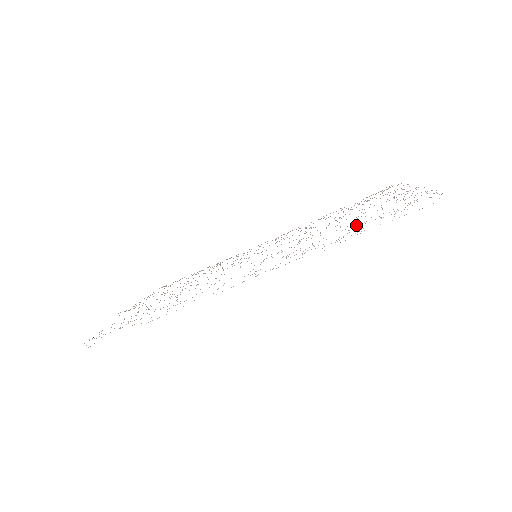
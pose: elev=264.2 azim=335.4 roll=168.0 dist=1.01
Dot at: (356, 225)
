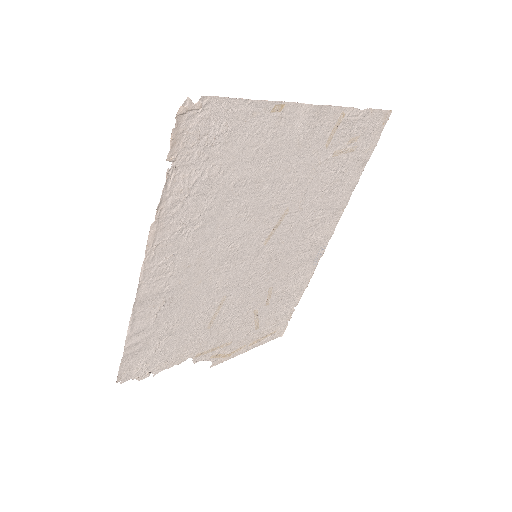
Dot at: (212, 173)
